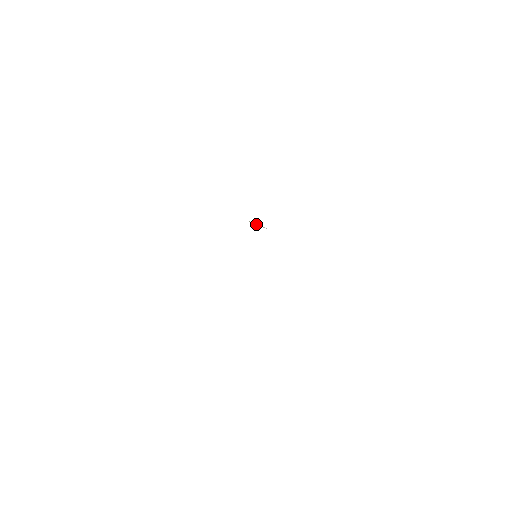
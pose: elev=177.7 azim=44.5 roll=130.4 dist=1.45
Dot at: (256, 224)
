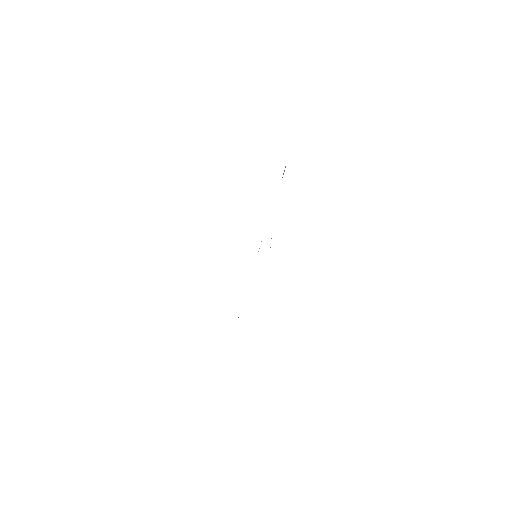
Dot at: occluded
